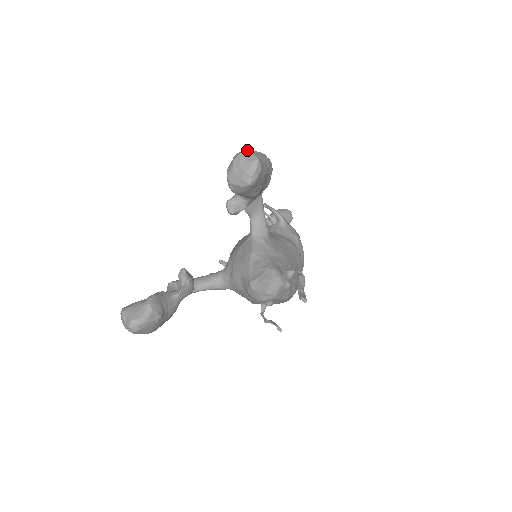
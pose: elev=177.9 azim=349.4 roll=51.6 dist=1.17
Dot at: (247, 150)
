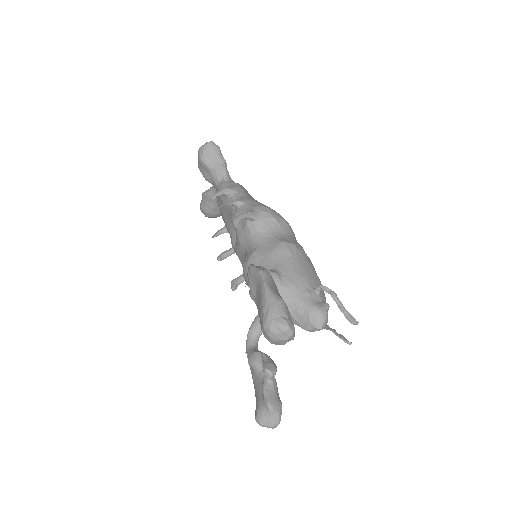
Dot at: (267, 317)
